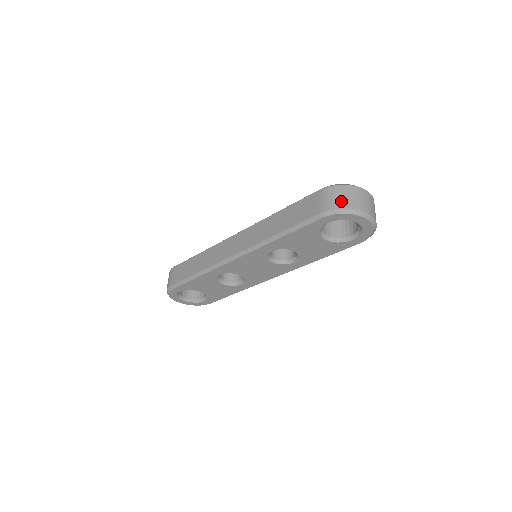
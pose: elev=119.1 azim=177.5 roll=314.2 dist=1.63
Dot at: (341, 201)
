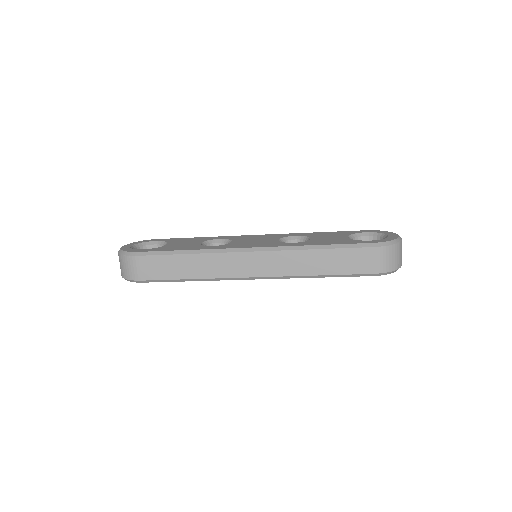
Dot at: (393, 263)
